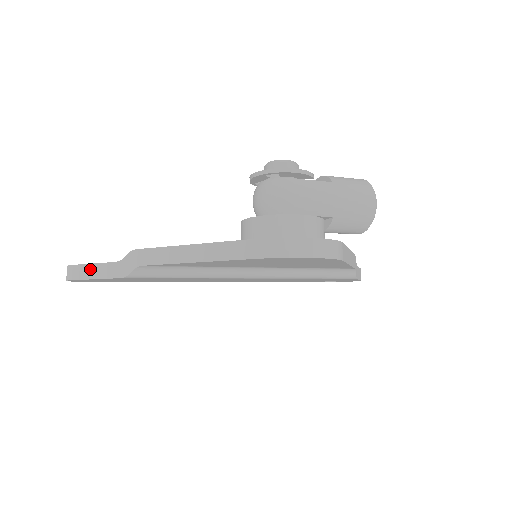
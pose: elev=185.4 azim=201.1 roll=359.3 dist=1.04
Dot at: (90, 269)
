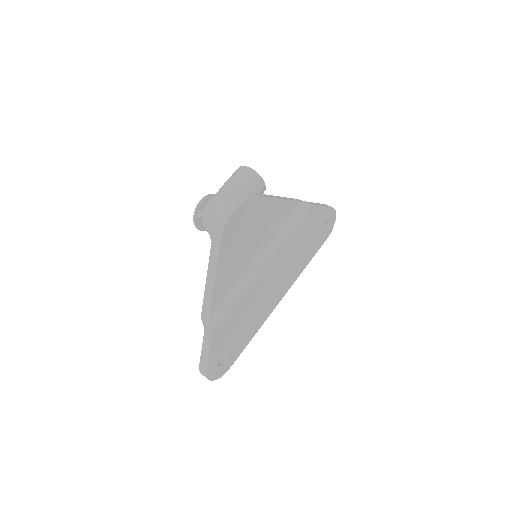
Dot at: (204, 354)
